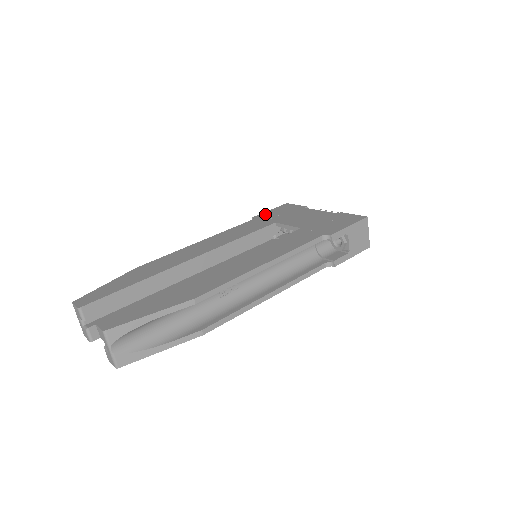
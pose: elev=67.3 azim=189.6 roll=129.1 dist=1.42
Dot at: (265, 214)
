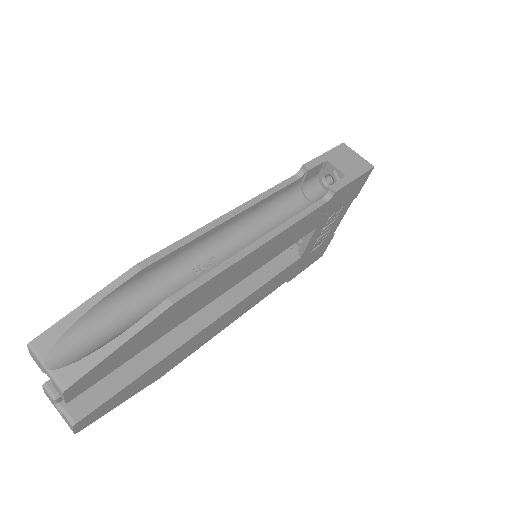
Dot at: occluded
